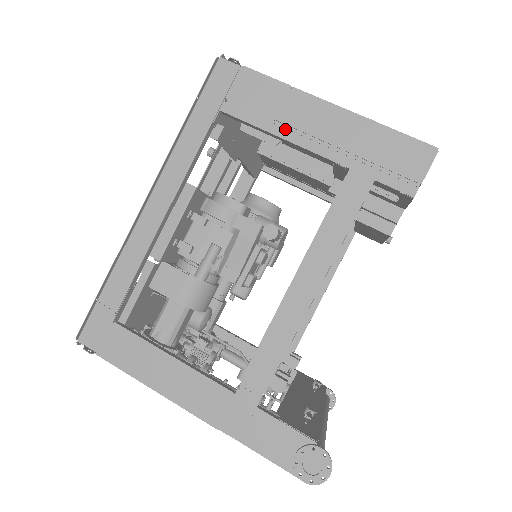
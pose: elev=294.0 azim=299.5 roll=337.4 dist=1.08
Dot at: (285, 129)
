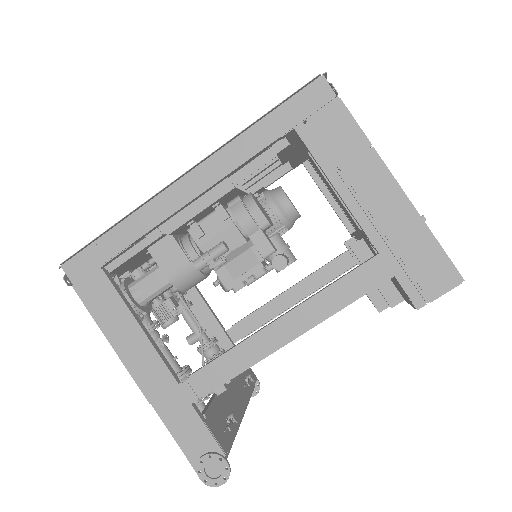
Dot at: (344, 183)
